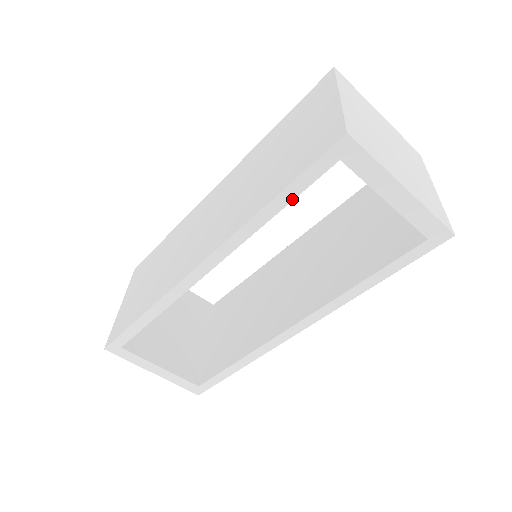
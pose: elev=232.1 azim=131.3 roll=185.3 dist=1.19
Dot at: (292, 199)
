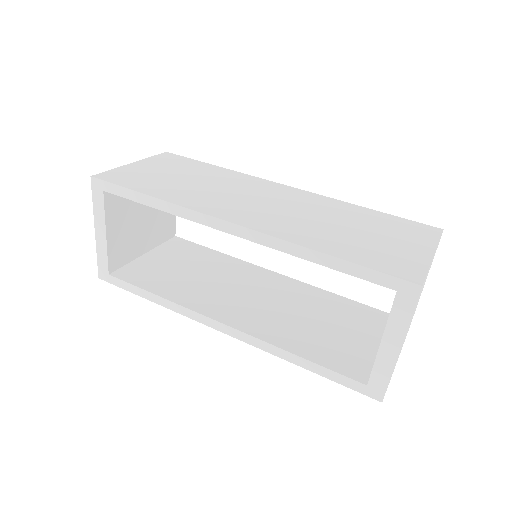
Dot at: (341, 271)
